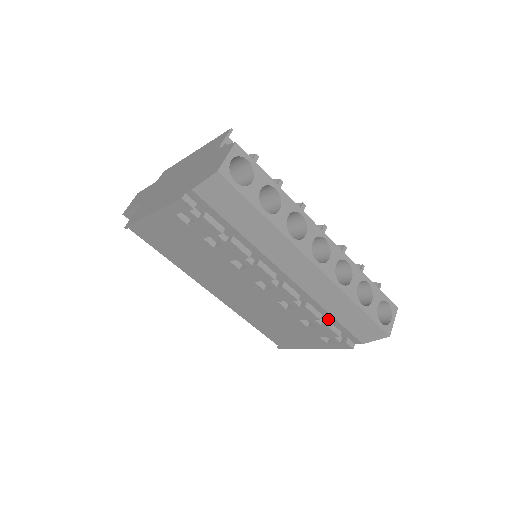
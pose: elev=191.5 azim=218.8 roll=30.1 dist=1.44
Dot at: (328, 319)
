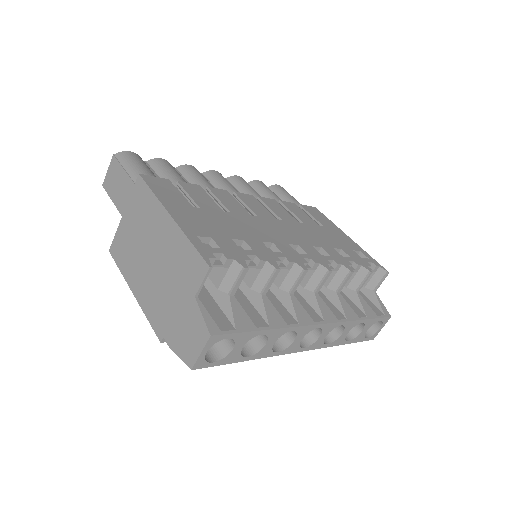
Dot at: occluded
